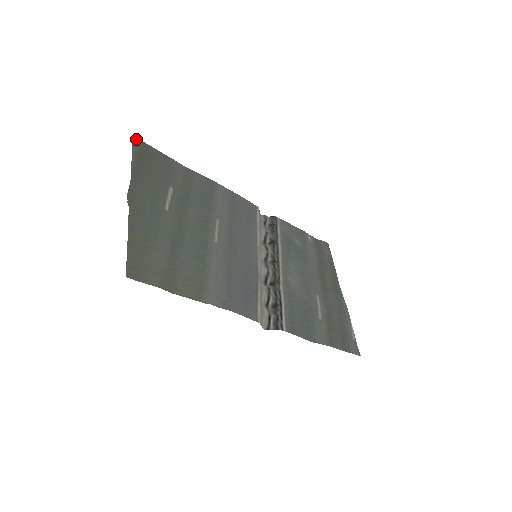
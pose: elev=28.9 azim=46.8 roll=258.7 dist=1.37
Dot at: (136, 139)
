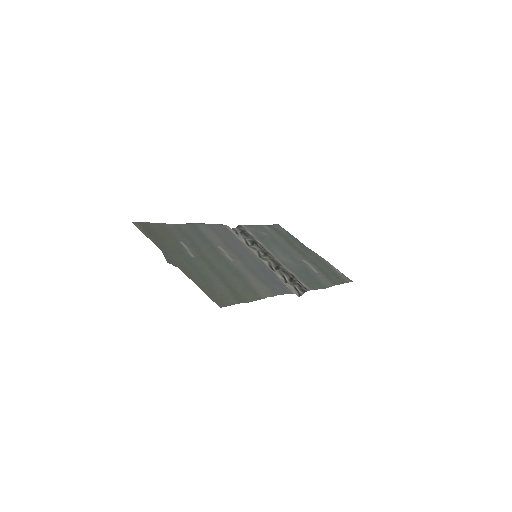
Dot at: (135, 223)
